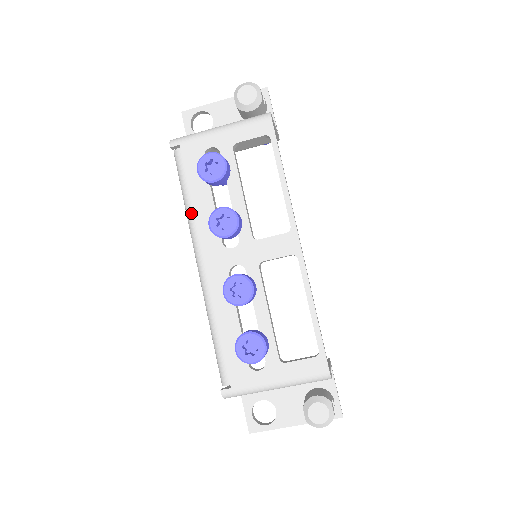
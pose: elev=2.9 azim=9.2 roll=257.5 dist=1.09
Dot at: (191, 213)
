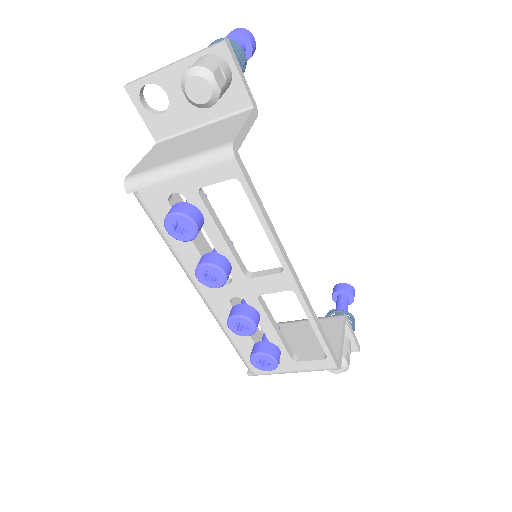
Dot at: (175, 255)
